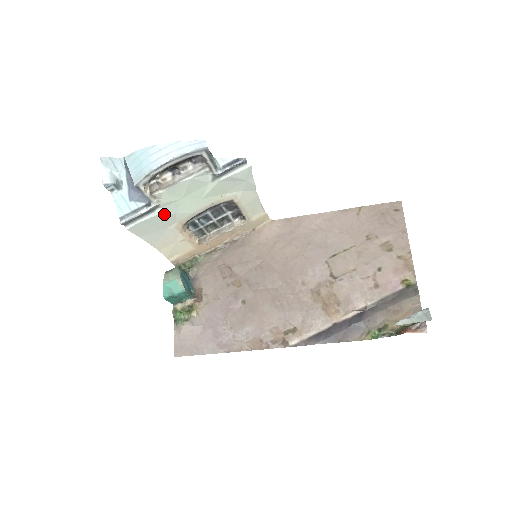
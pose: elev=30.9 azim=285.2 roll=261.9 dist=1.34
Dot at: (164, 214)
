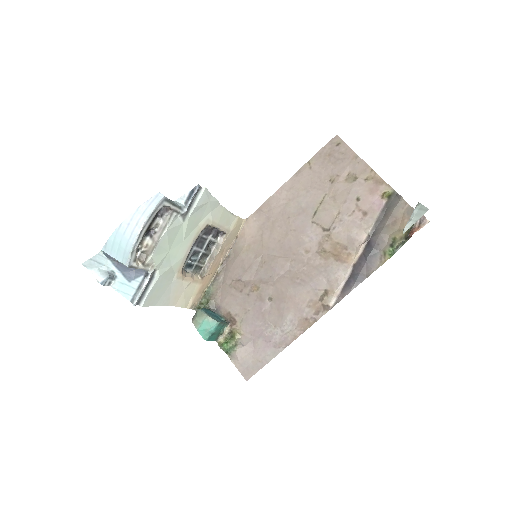
Dot at: (163, 274)
